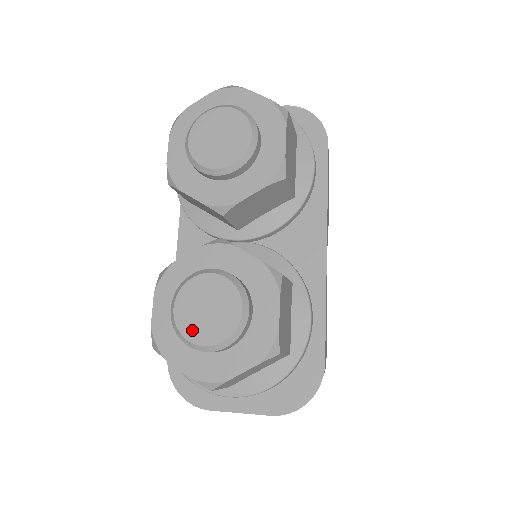
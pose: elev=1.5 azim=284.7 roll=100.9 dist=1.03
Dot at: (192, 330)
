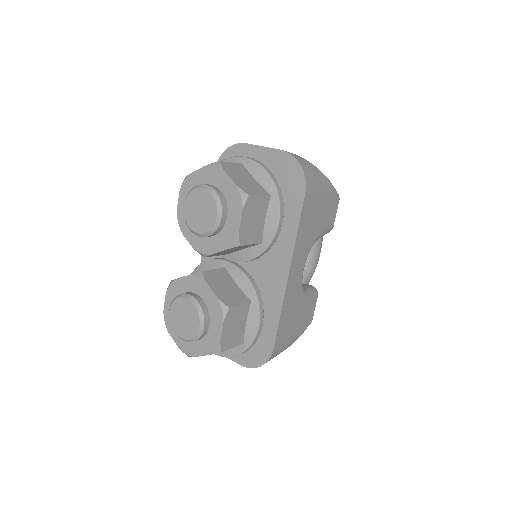
Dot at: (176, 327)
